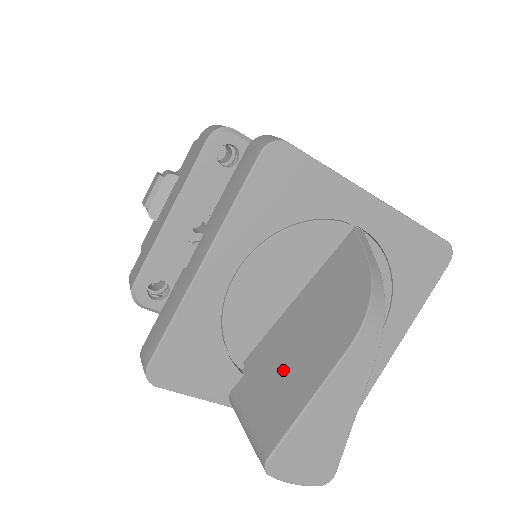
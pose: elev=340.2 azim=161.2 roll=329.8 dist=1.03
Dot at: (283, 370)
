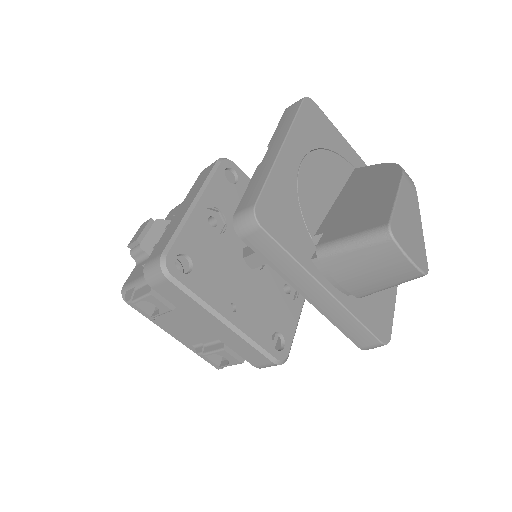
Dot at: (359, 210)
